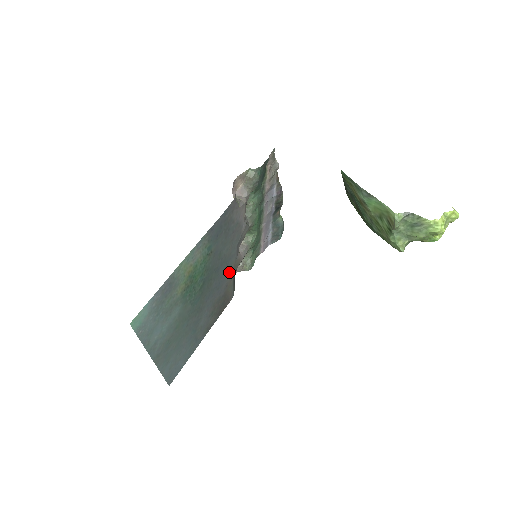
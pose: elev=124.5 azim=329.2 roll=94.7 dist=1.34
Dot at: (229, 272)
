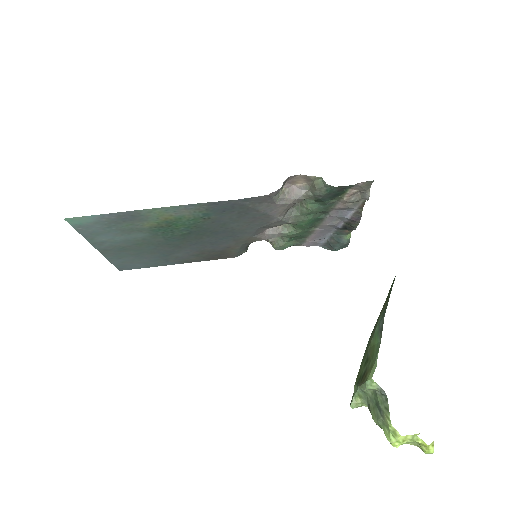
Dot at: (236, 240)
